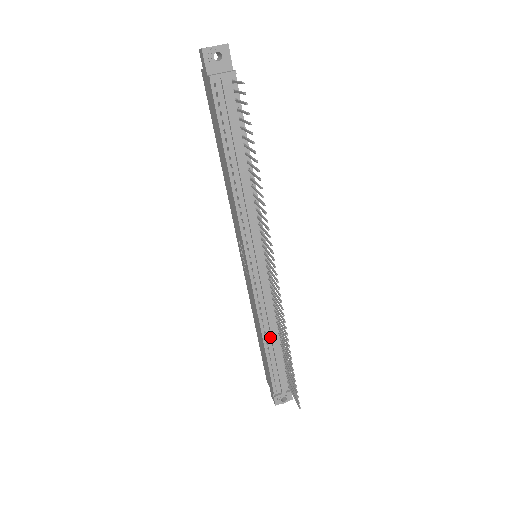
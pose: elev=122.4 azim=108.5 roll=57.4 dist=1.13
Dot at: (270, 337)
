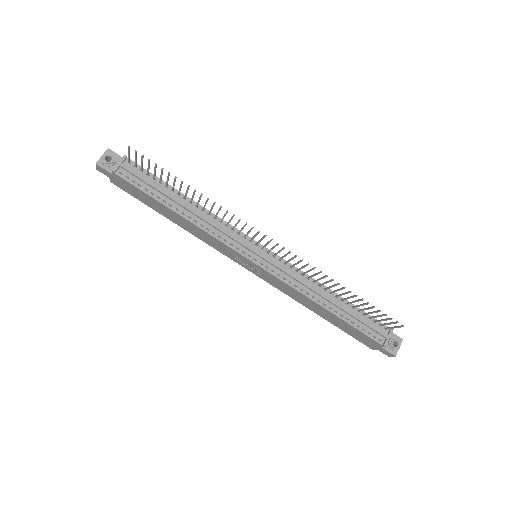
Dot at: (327, 301)
